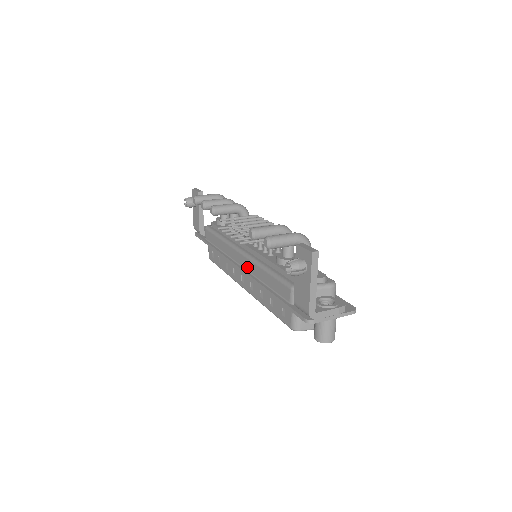
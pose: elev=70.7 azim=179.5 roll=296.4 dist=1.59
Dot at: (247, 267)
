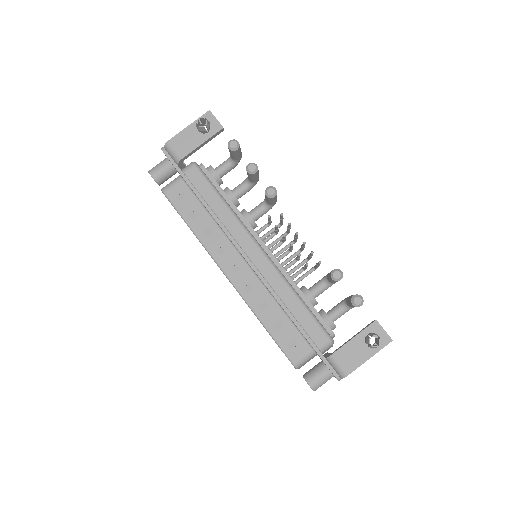
Dot at: (264, 271)
